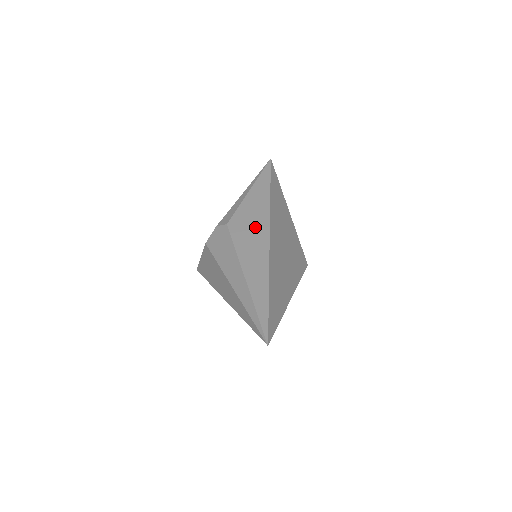
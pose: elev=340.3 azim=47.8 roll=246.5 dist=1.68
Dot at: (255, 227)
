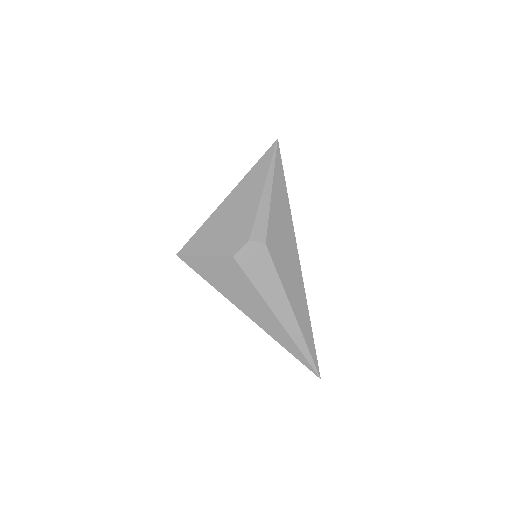
Dot at: (288, 248)
